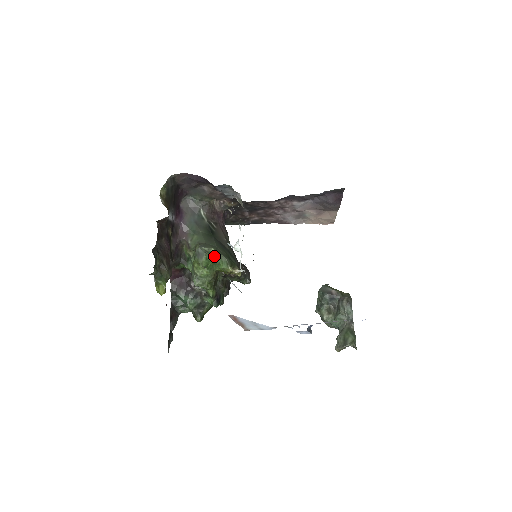
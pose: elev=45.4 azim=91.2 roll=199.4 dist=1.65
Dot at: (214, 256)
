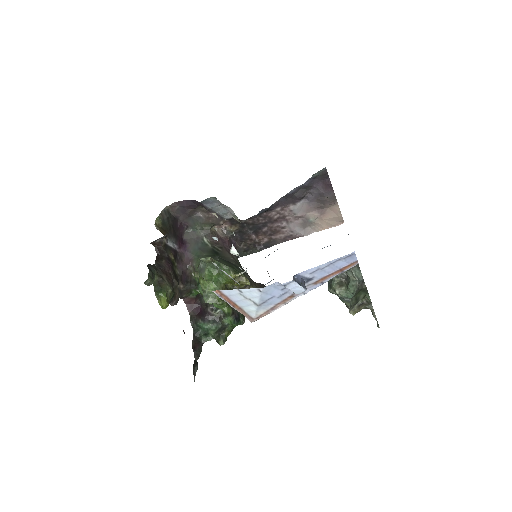
Dot at: (216, 268)
